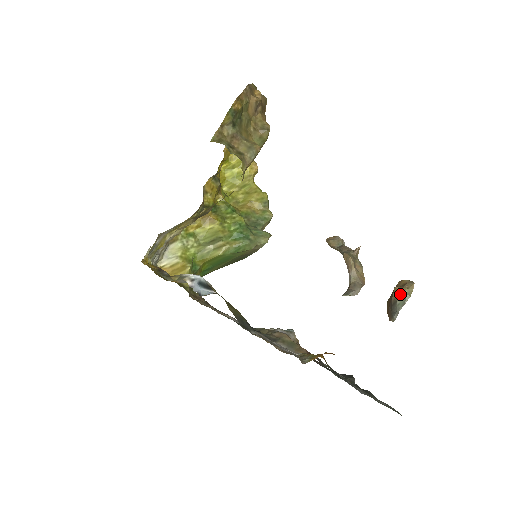
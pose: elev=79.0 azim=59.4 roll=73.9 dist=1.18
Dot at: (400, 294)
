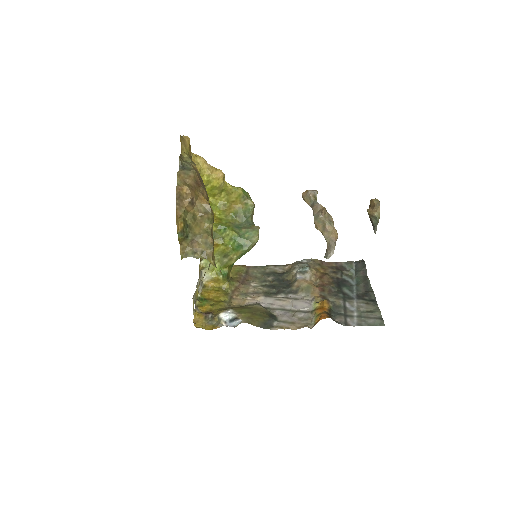
Dot at: (372, 216)
